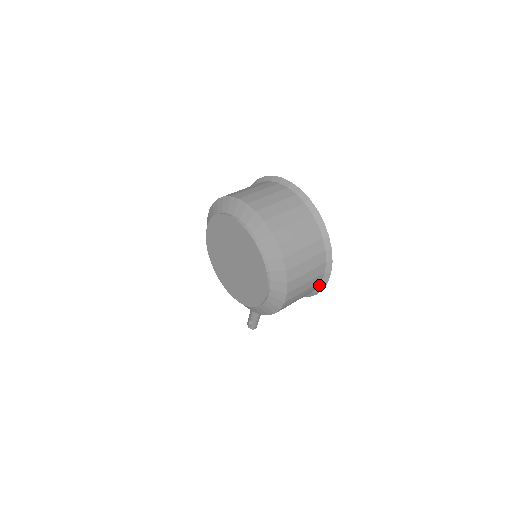
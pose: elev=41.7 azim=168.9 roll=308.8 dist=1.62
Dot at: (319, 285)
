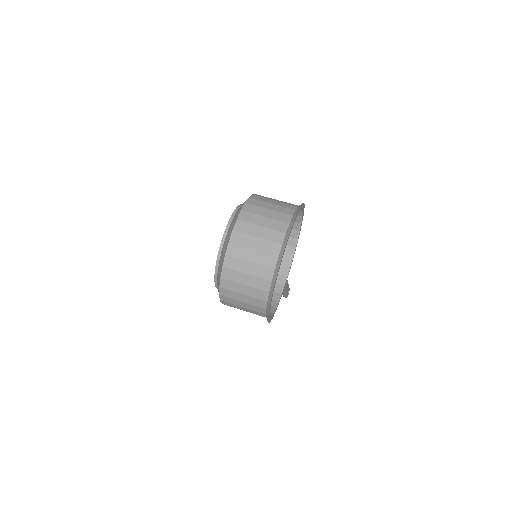
Dot at: occluded
